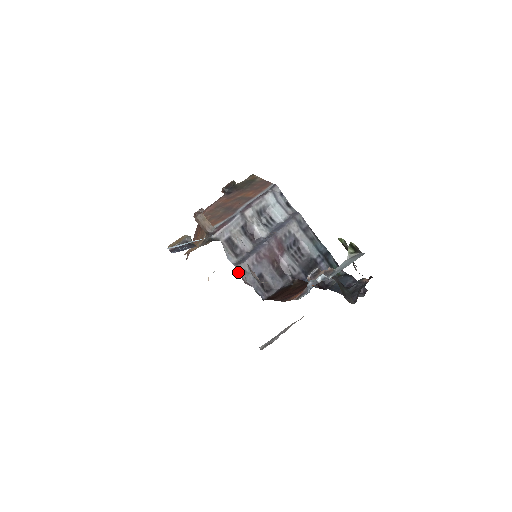
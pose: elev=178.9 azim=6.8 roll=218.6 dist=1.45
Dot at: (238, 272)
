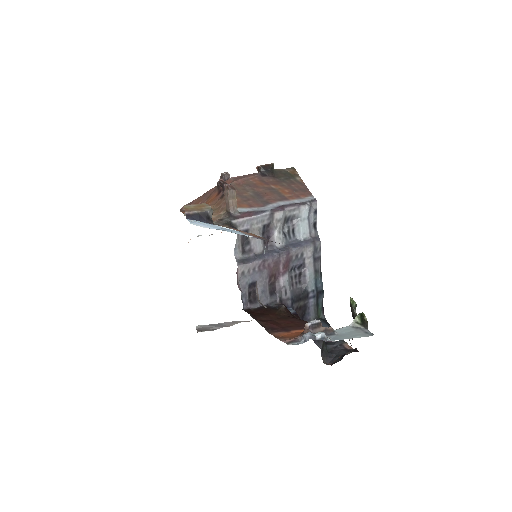
Dot at: (237, 271)
